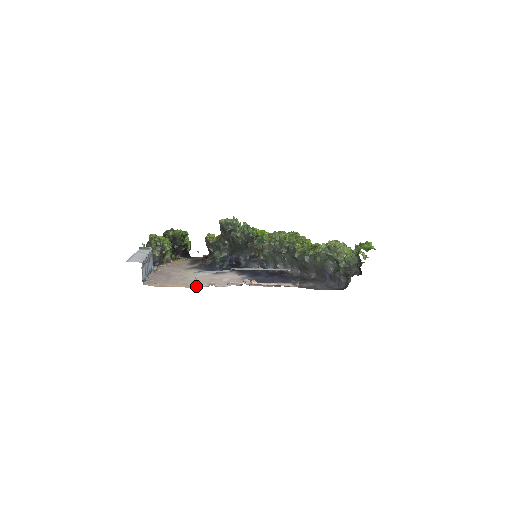
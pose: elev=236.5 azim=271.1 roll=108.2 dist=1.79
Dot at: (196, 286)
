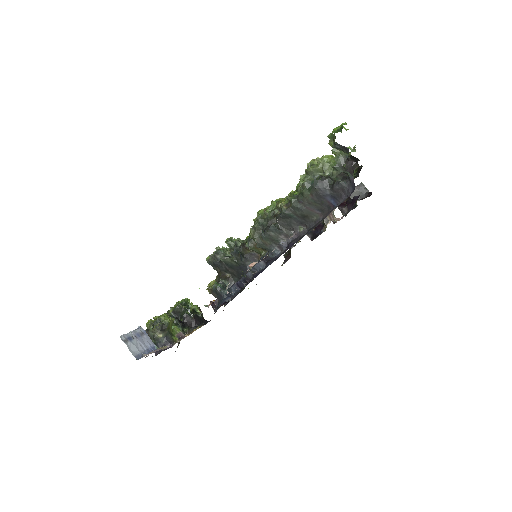
Dot at: occluded
